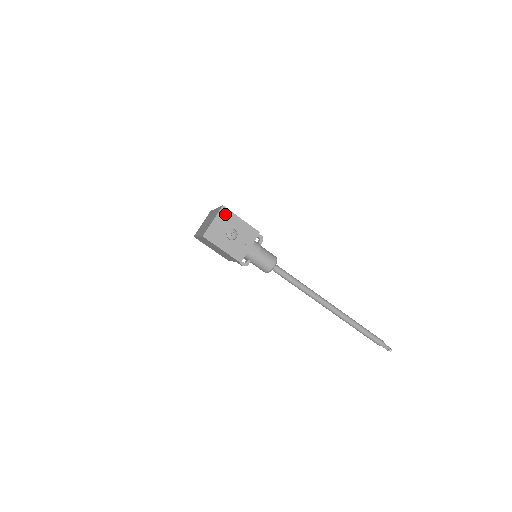
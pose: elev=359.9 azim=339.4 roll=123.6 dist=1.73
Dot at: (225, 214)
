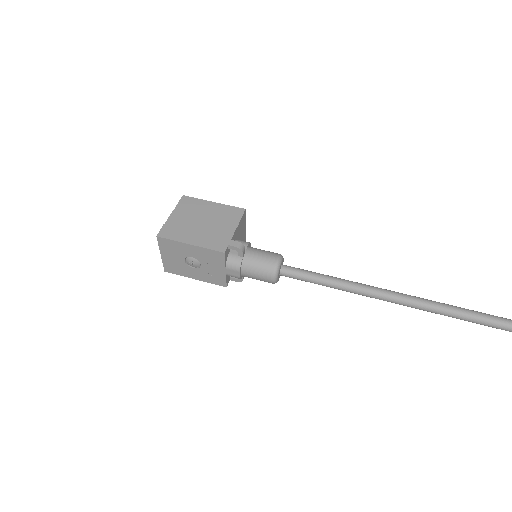
Dot at: (167, 244)
